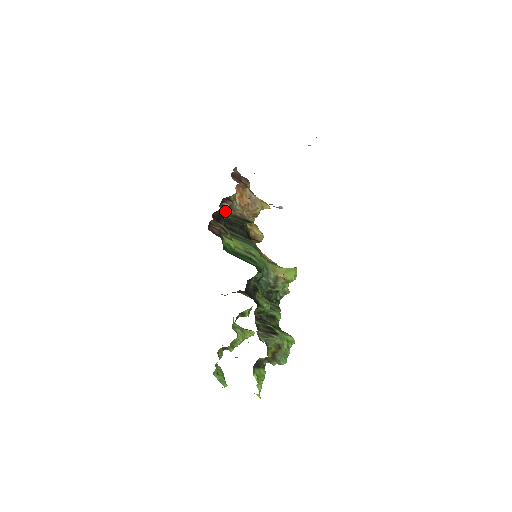
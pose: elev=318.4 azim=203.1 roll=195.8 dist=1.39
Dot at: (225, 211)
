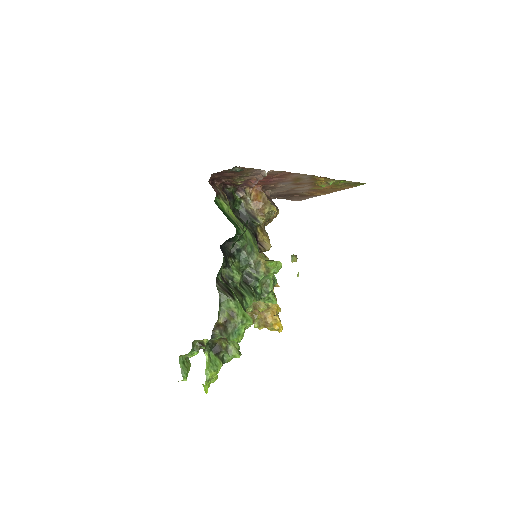
Dot at: (239, 201)
